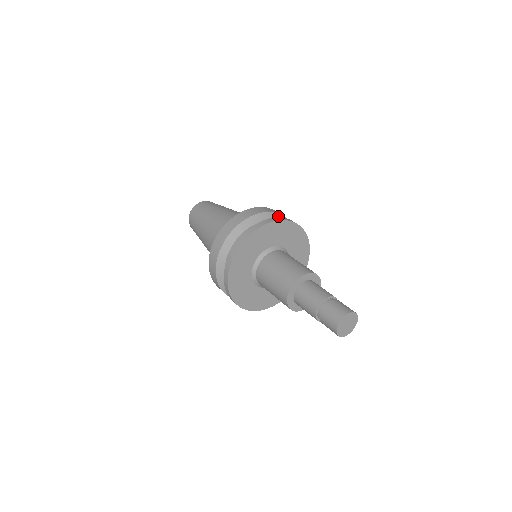
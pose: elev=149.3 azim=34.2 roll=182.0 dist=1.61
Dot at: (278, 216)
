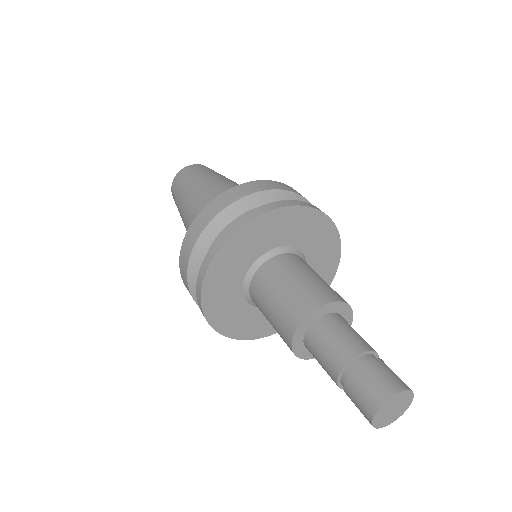
Dot at: (288, 195)
